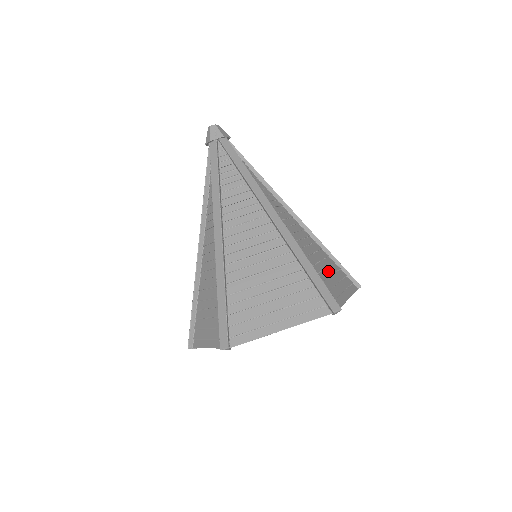
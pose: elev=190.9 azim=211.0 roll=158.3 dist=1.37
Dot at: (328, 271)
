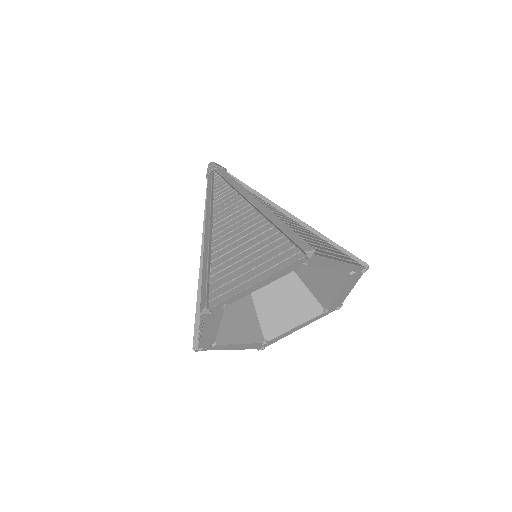
Dot at: (318, 244)
